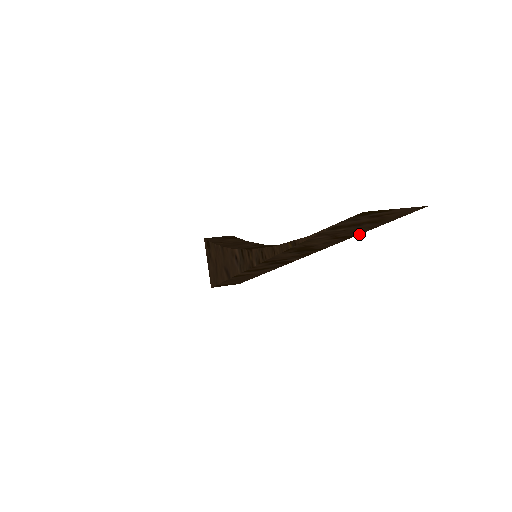
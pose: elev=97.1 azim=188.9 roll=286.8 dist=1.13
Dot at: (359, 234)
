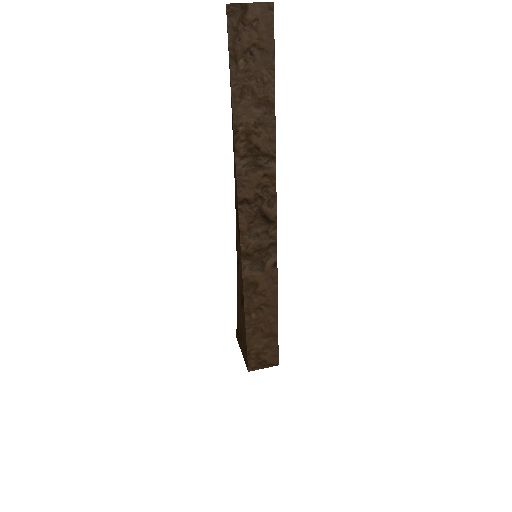
Dot at: occluded
